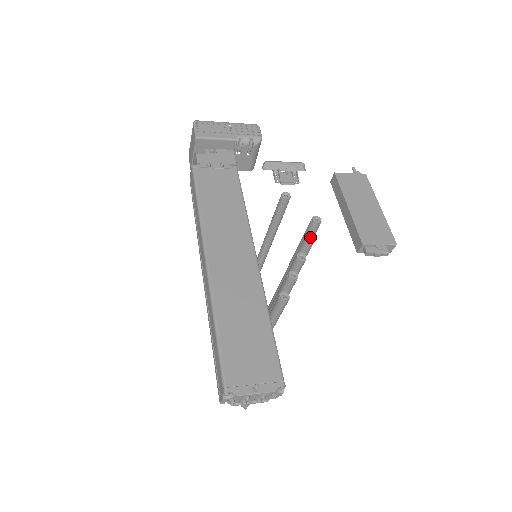
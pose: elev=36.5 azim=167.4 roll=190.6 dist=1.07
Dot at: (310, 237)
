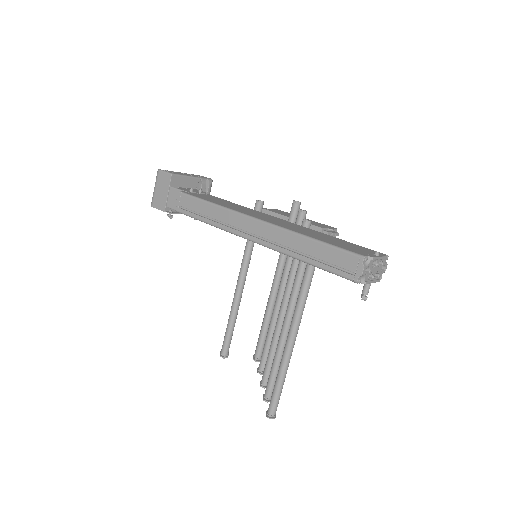
Dot at: (302, 210)
